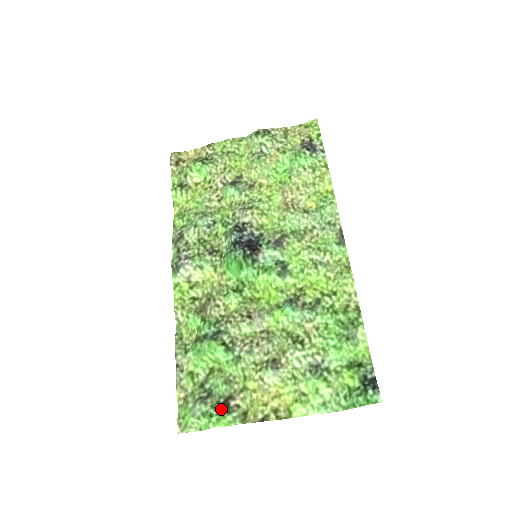
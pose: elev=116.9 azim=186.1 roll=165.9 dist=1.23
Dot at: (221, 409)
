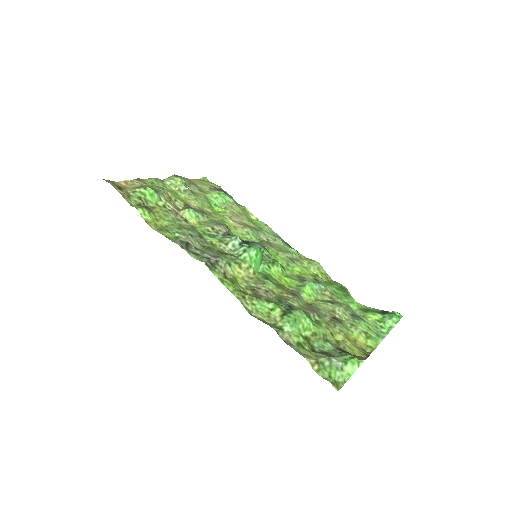
Dot at: (349, 354)
